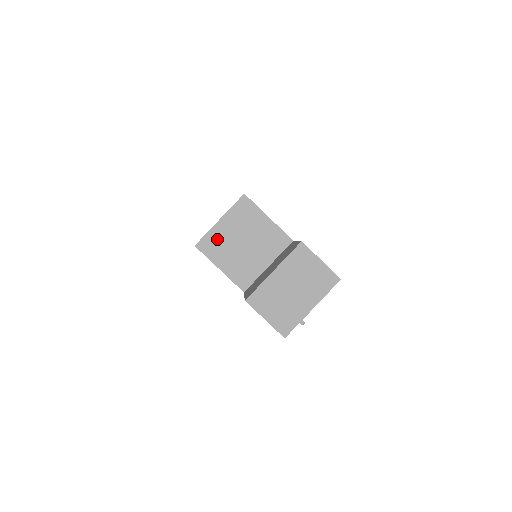
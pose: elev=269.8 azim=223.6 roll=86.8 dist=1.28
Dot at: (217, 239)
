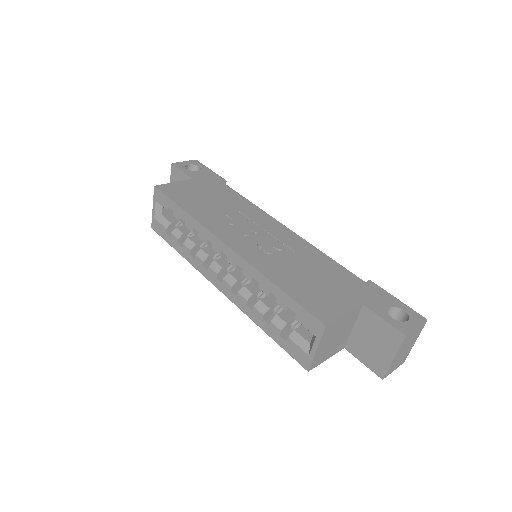
Dot at: (319, 356)
